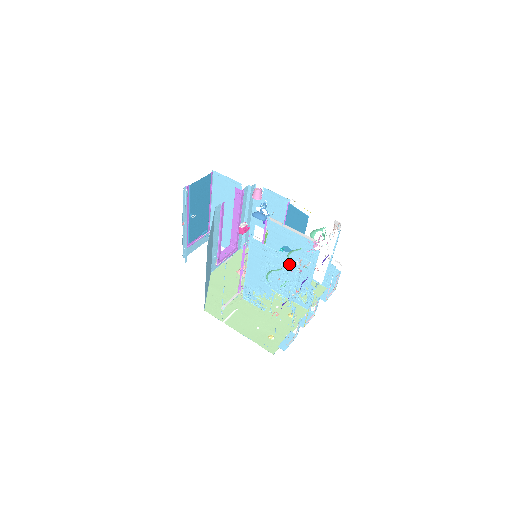
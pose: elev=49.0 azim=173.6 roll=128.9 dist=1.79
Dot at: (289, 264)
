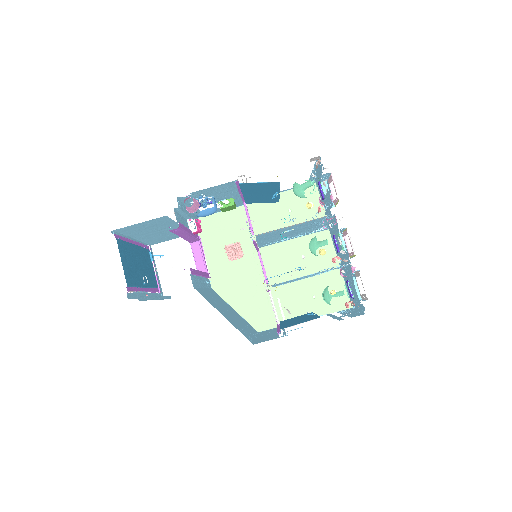
Dot at: occluded
